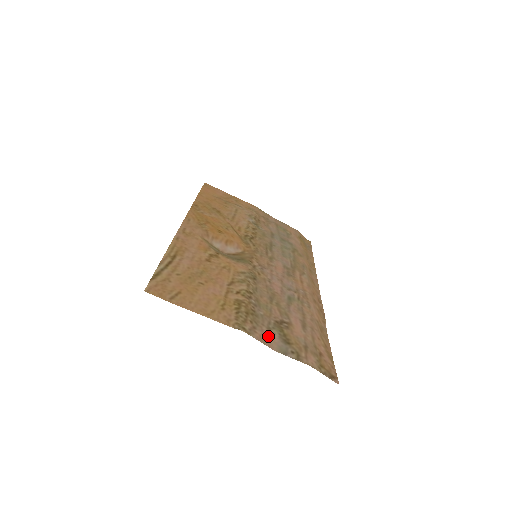
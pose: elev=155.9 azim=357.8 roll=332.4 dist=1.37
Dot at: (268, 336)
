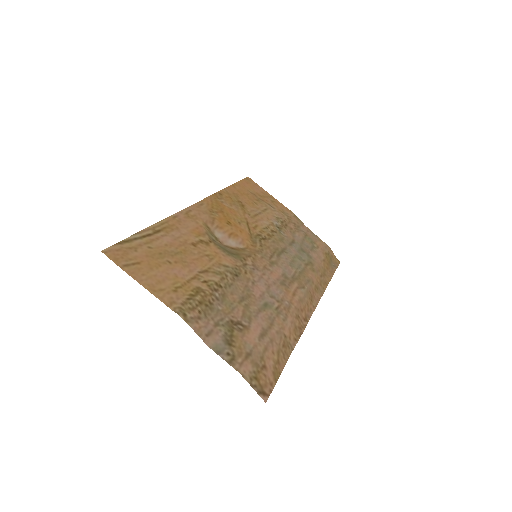
Dot at: (210, 330)
